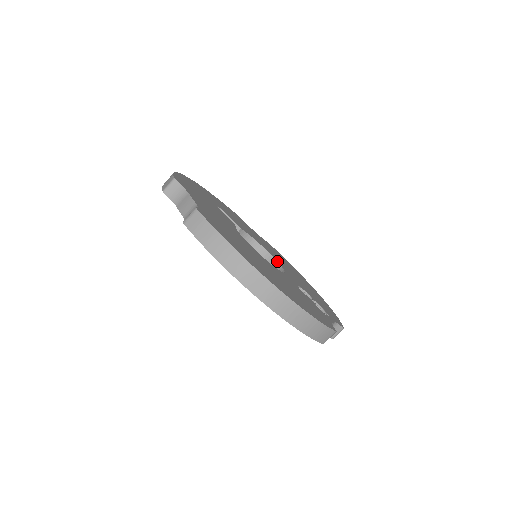
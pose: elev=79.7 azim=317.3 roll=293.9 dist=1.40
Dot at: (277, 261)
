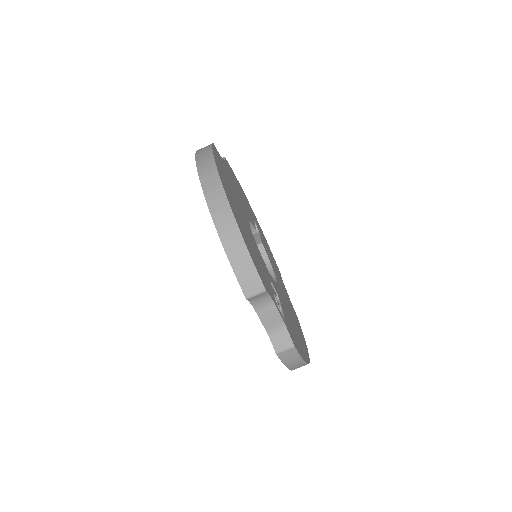
Dot at: (277, 283)
